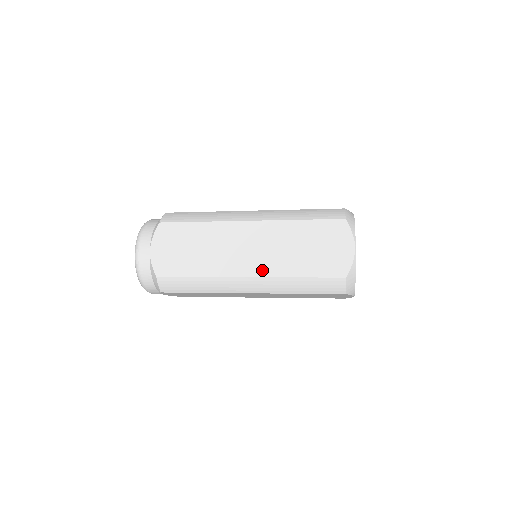
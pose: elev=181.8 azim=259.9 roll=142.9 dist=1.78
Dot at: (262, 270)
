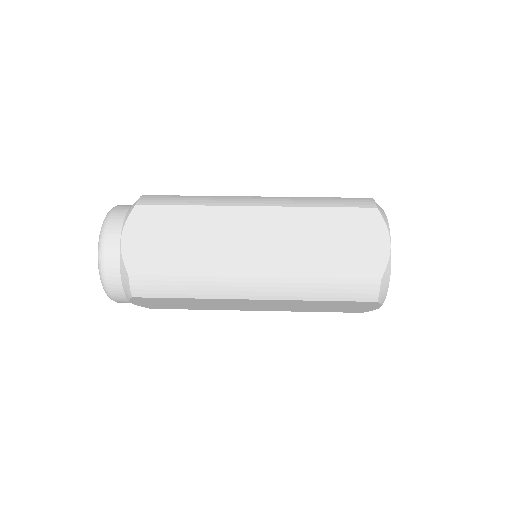
Dot at: (271, 310)
